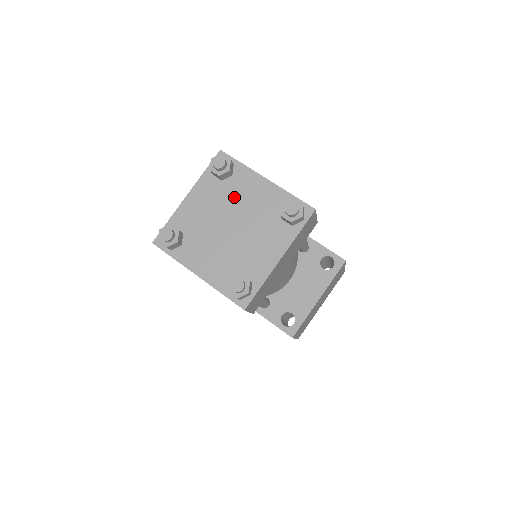
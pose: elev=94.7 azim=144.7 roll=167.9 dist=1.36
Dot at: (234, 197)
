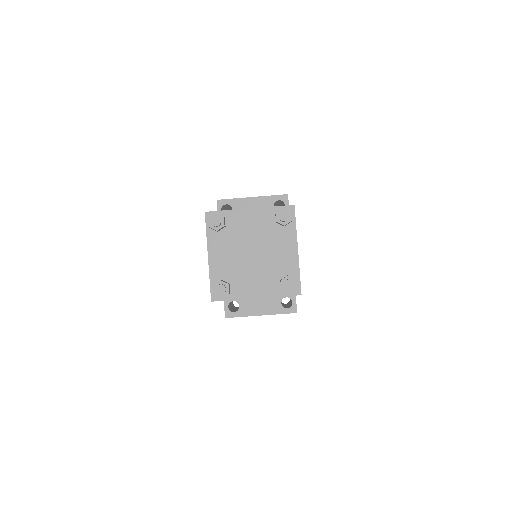
Dot at: (272, 239)
